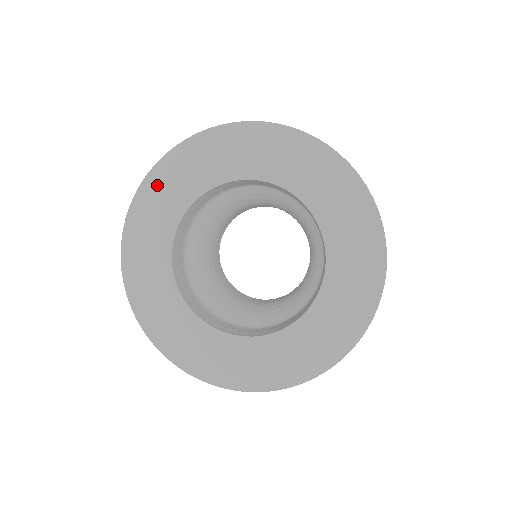
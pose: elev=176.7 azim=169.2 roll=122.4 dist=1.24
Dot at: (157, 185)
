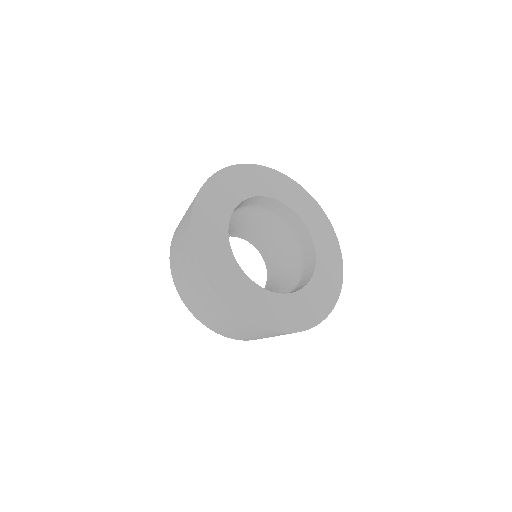
Dot at: (202, 217)
